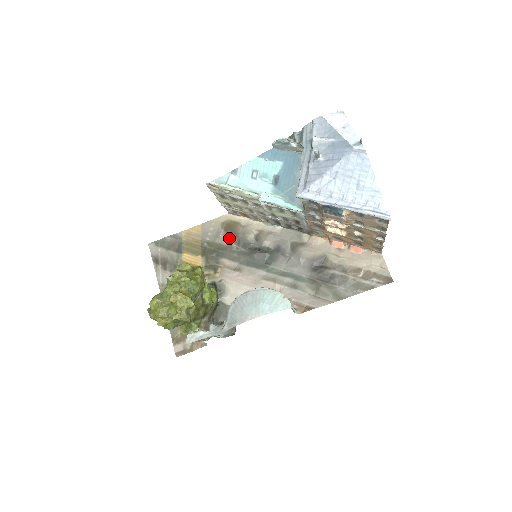
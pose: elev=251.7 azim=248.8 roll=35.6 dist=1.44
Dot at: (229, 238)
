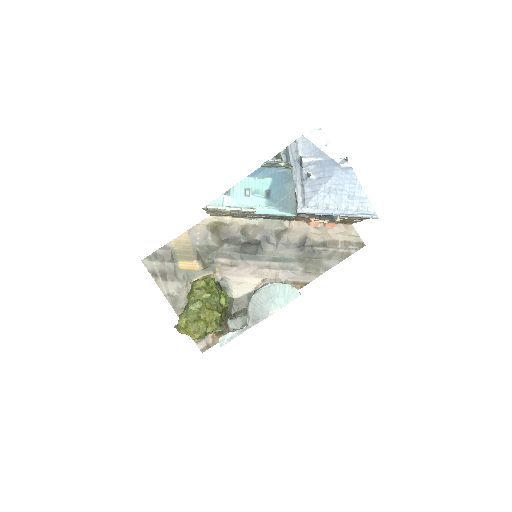
Dot at: (218, 239)
